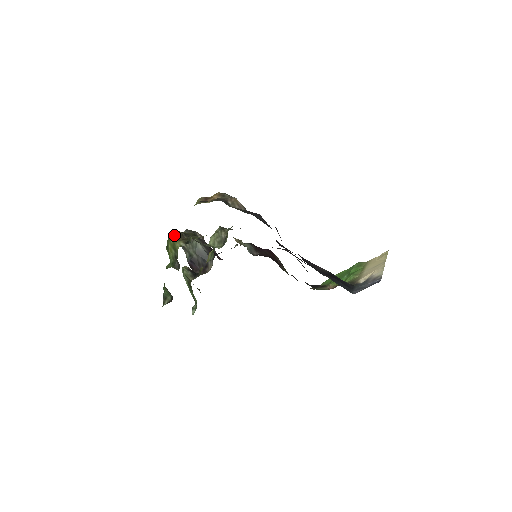
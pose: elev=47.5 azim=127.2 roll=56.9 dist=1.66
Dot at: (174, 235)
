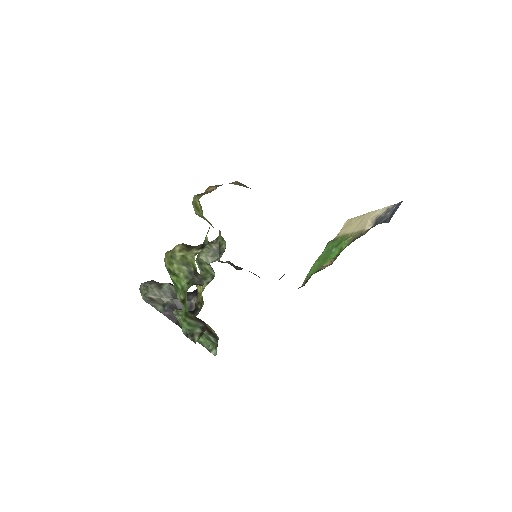
Dot at: (179, 248)
